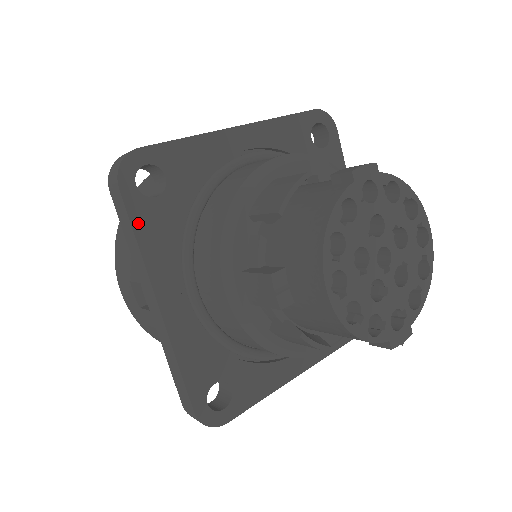
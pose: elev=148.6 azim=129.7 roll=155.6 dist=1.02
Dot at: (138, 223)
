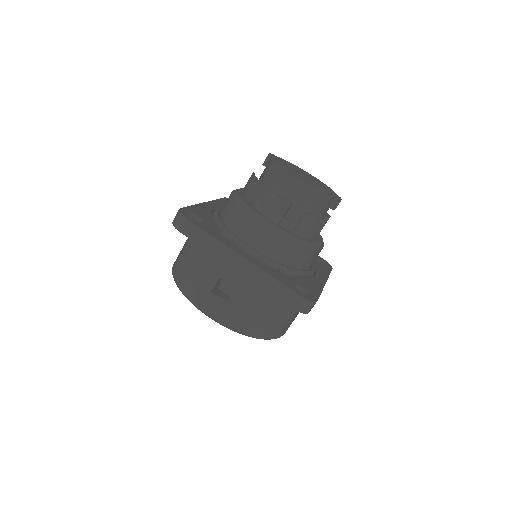
Dot at: (205, 230)
